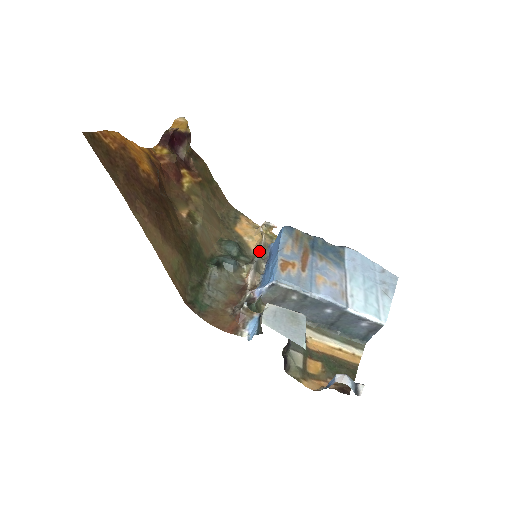
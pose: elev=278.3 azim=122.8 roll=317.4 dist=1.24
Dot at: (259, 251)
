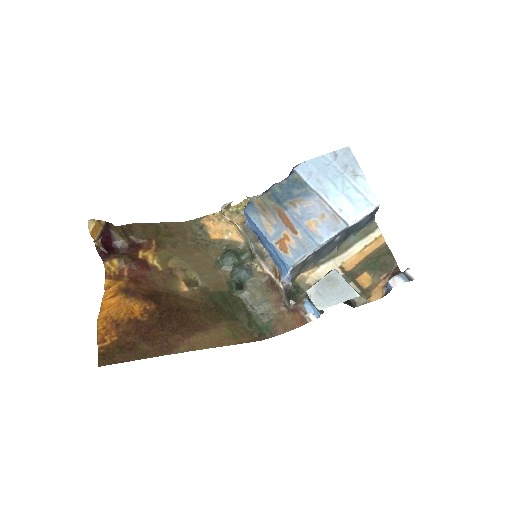
Dot at: (247, 239)
